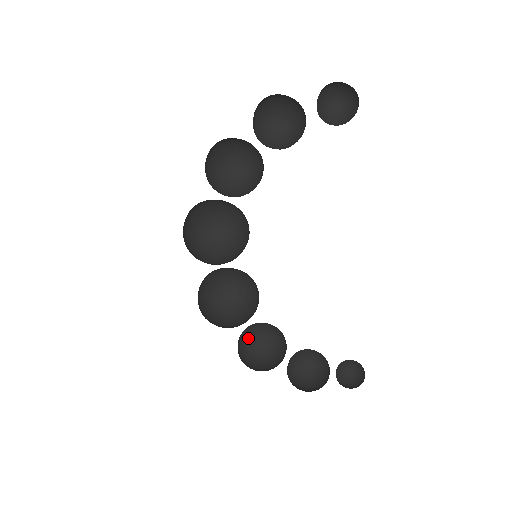
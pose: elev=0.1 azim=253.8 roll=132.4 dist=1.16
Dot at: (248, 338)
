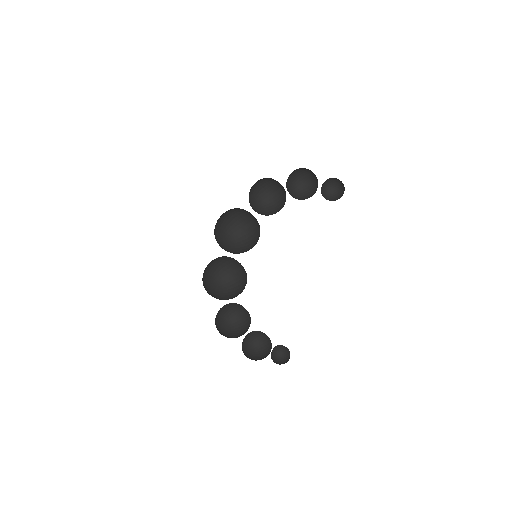
Dot at: (219, 314)
